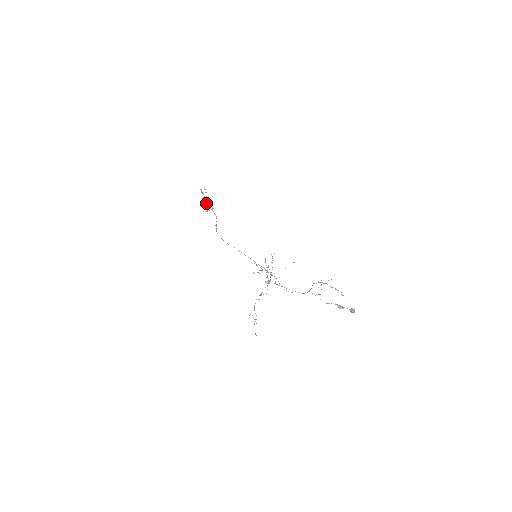
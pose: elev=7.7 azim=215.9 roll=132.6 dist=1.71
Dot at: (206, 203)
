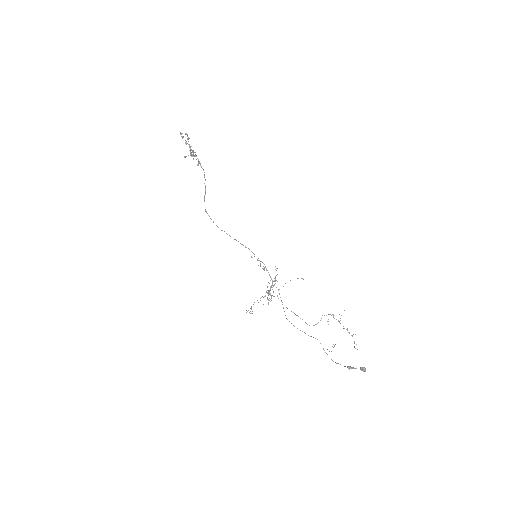
Dot at: occluded
